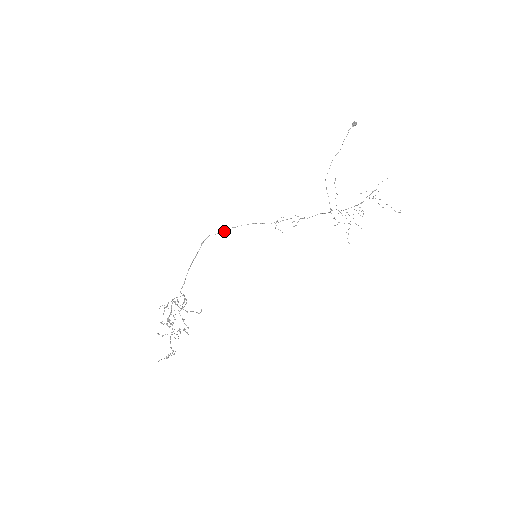
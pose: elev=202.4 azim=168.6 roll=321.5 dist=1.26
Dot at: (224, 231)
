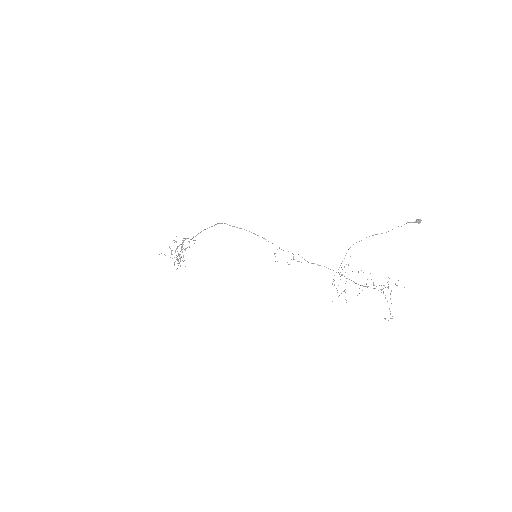
Dot at: (236, 227)
